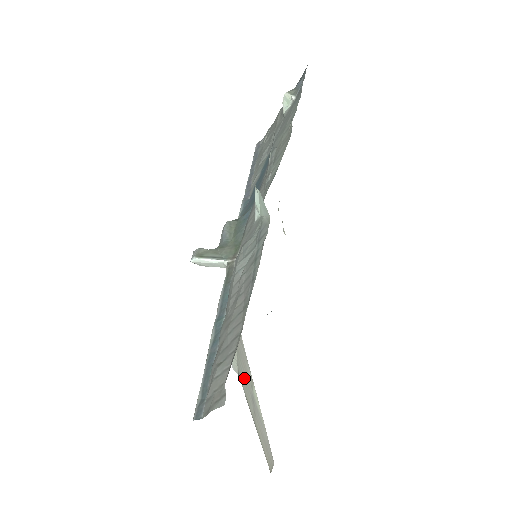
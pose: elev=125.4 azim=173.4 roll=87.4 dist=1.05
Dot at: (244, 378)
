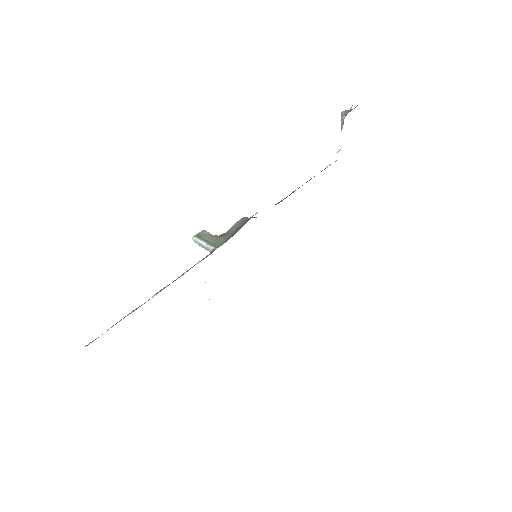
Dot at: occluded
